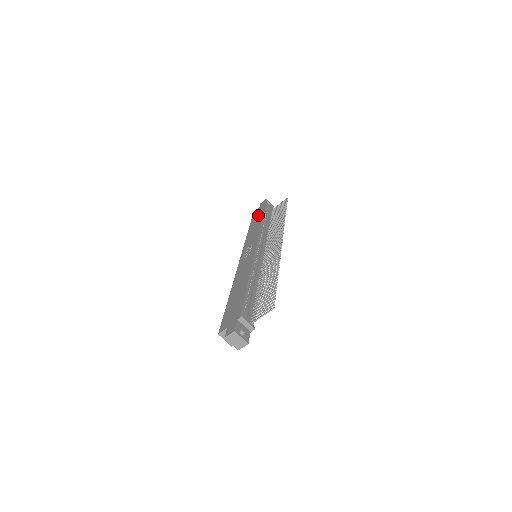
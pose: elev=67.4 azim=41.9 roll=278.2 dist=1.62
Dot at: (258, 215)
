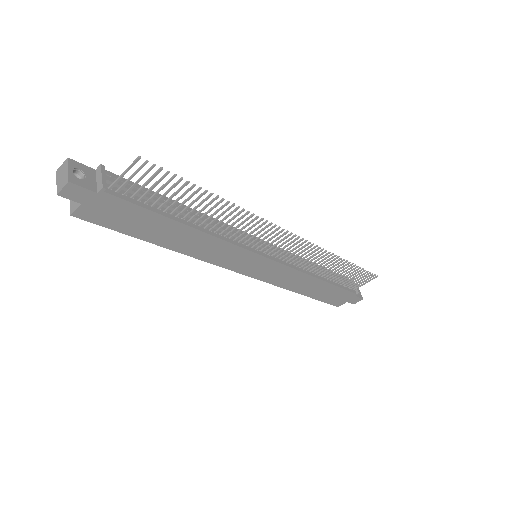
Dot at: occluded
